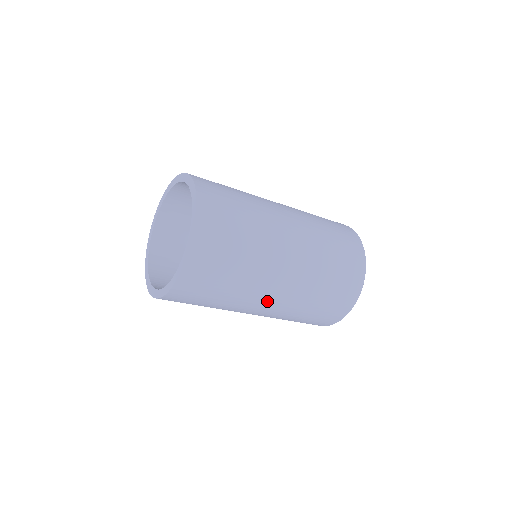
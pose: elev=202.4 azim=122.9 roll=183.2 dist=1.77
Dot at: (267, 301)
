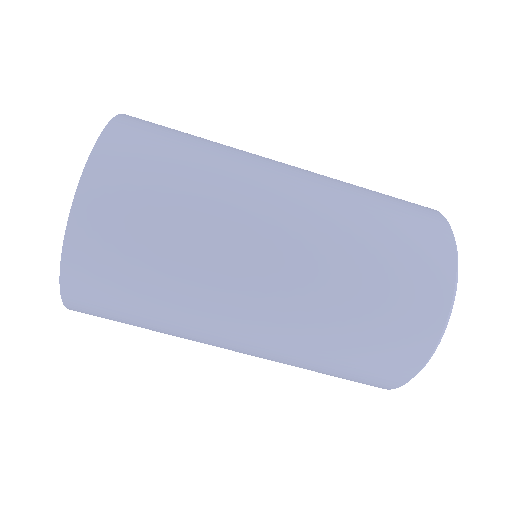
Dot at: (269, 241)
